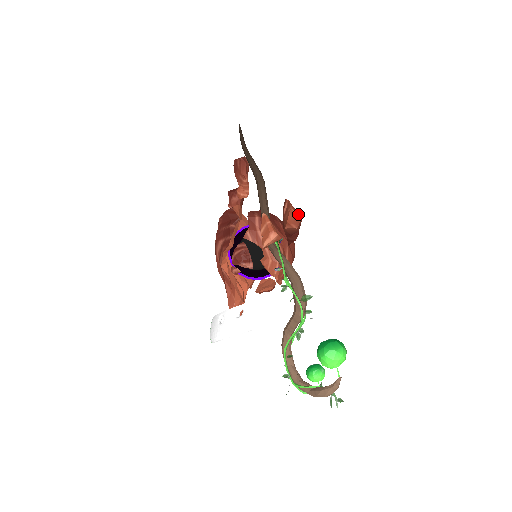
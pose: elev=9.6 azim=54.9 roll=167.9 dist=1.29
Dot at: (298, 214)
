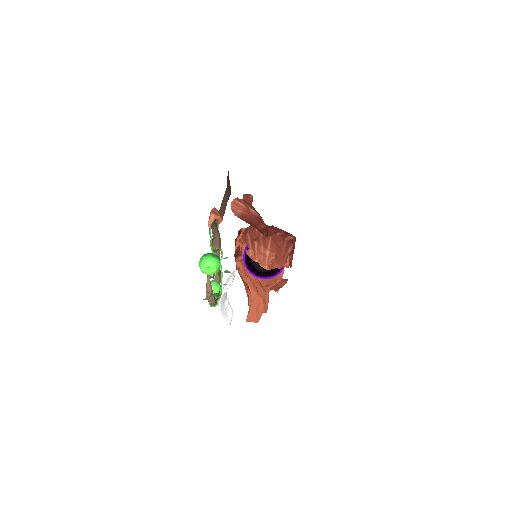
Dot at: (243, 203)
